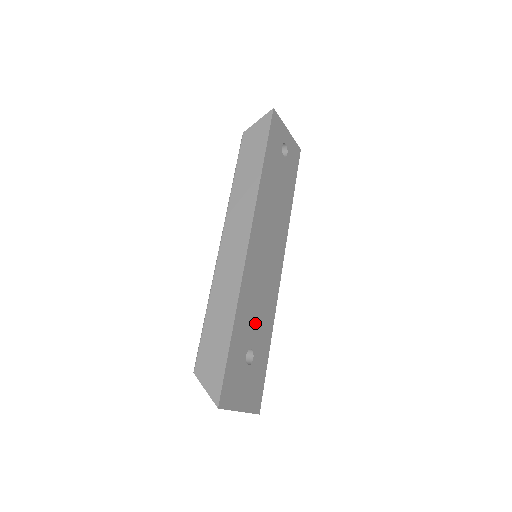
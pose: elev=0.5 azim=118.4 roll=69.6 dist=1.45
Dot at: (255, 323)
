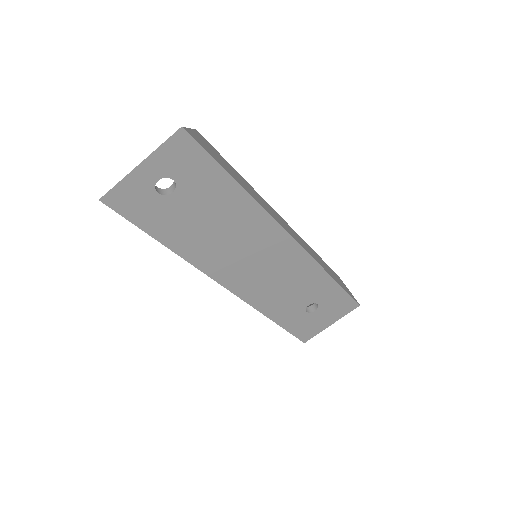
Dot at: (297, 296)
